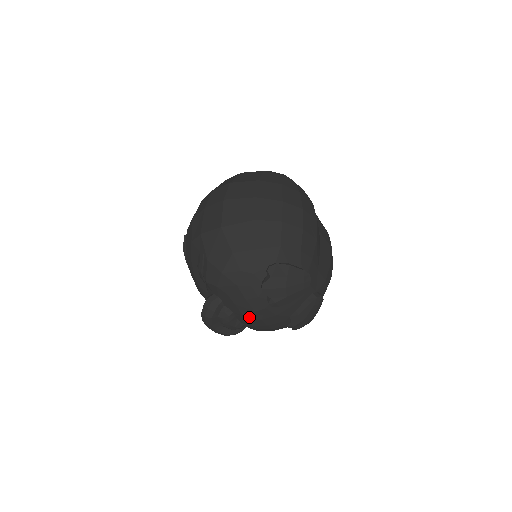
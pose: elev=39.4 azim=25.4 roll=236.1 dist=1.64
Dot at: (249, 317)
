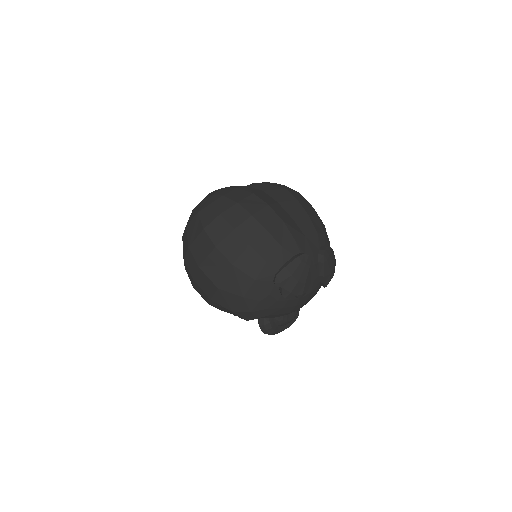
Dot at: (296, 309)
